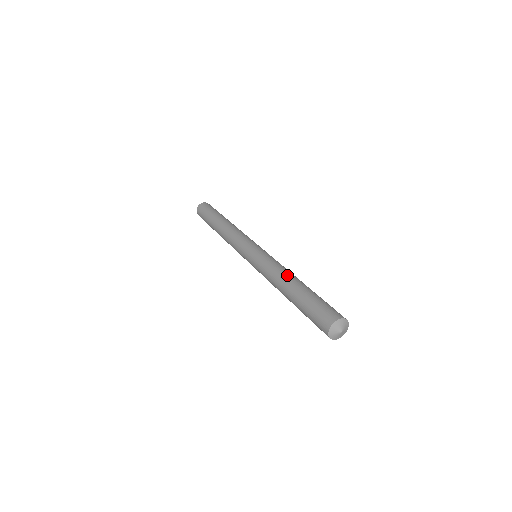
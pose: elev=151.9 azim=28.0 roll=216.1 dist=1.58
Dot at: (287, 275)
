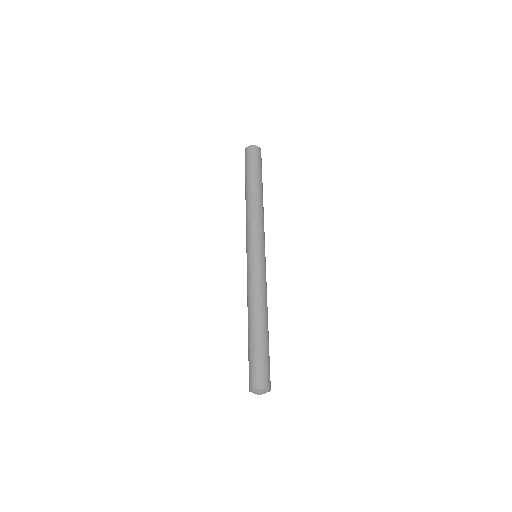
Dot at: (258, 308)
